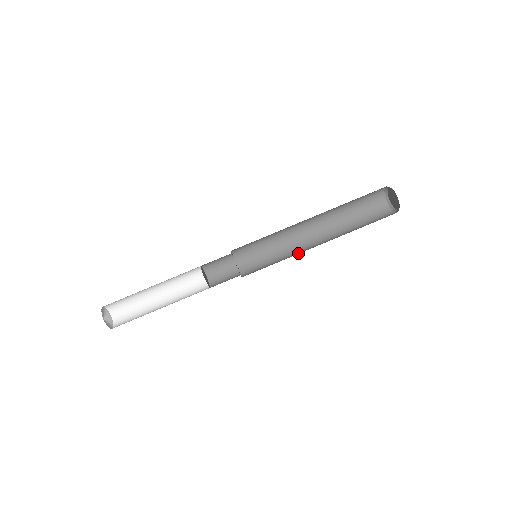
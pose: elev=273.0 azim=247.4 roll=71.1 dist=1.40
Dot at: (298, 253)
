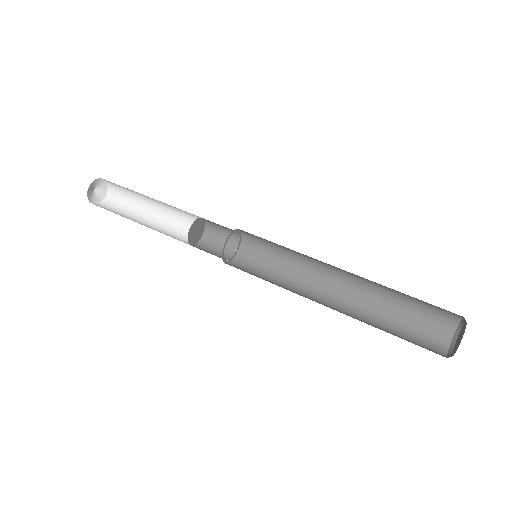
Dot at: (299, 292)
